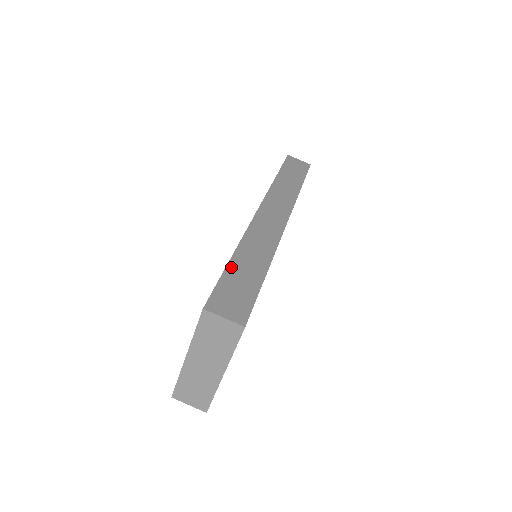
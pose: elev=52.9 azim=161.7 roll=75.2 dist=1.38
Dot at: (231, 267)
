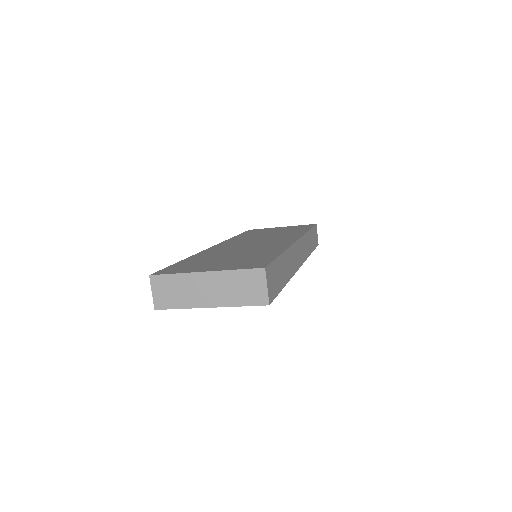
Dot at: (280, 259)
